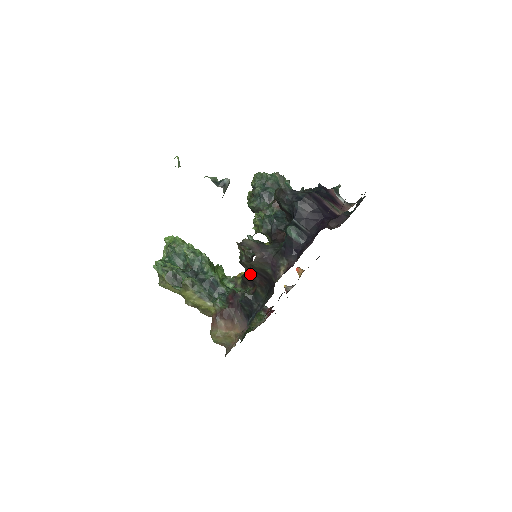
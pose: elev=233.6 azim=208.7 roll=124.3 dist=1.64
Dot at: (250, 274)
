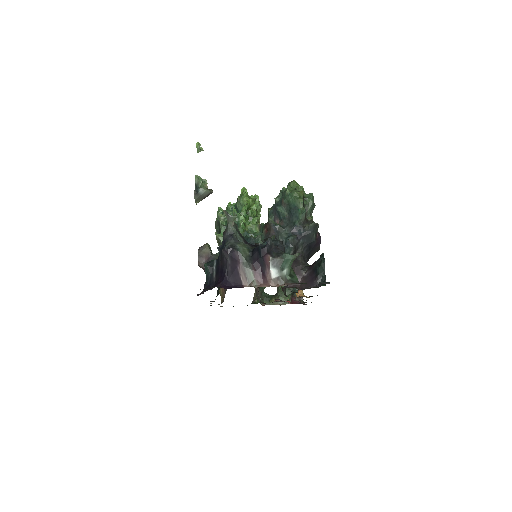
Dot at: occluded
